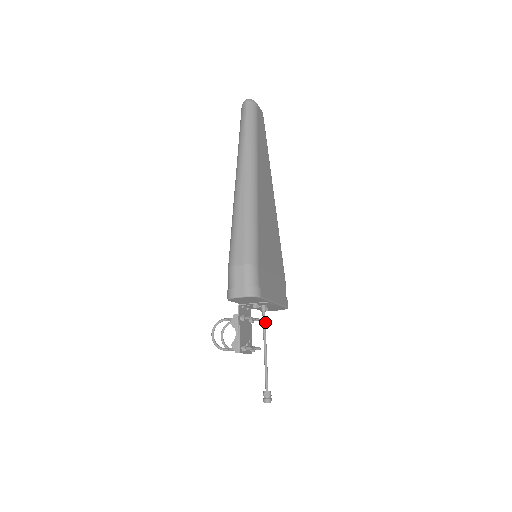
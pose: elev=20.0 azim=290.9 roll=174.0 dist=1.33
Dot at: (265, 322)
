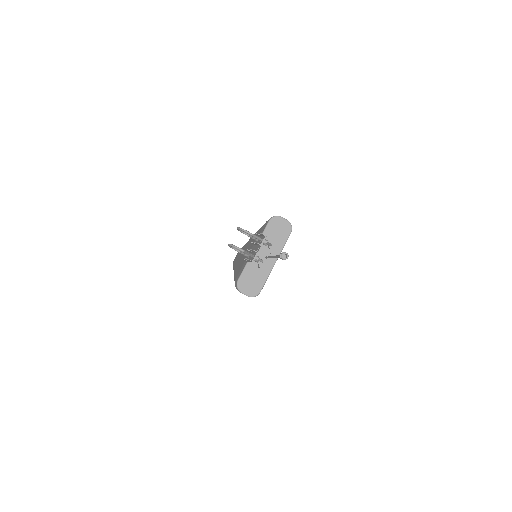
Dot at: occluded
